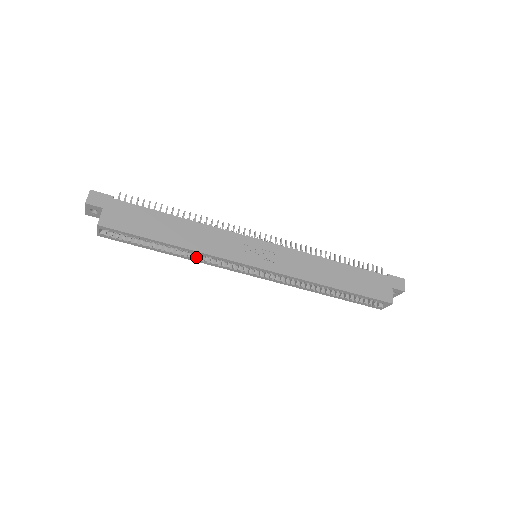
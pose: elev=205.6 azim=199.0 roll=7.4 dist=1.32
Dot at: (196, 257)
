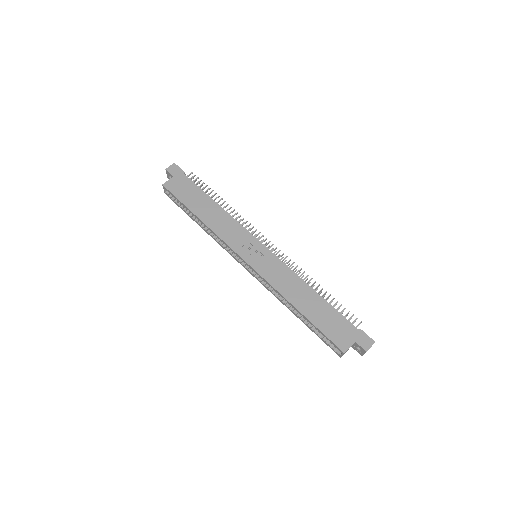
Dot at: (214, 236)
